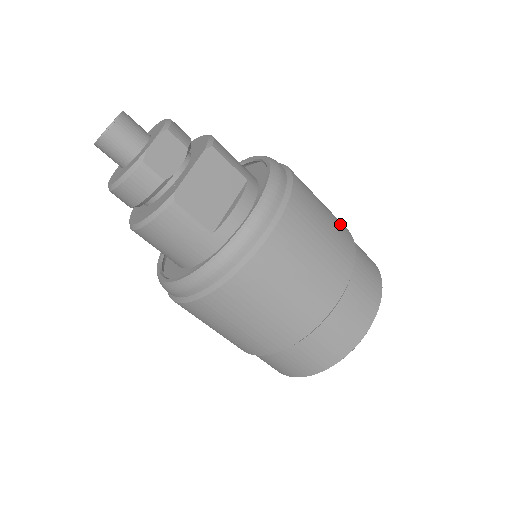
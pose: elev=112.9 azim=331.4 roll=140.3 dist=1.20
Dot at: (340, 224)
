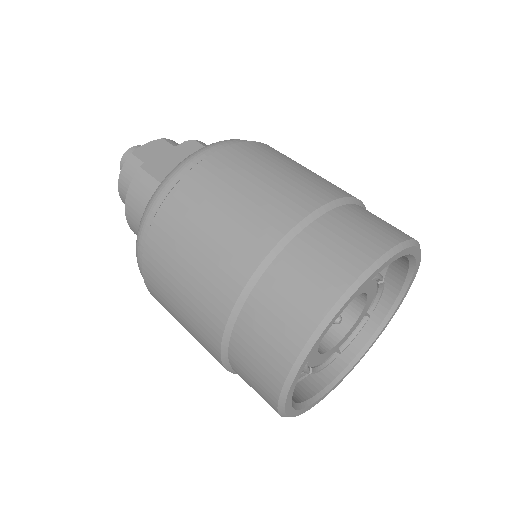
Dot at: occluded
